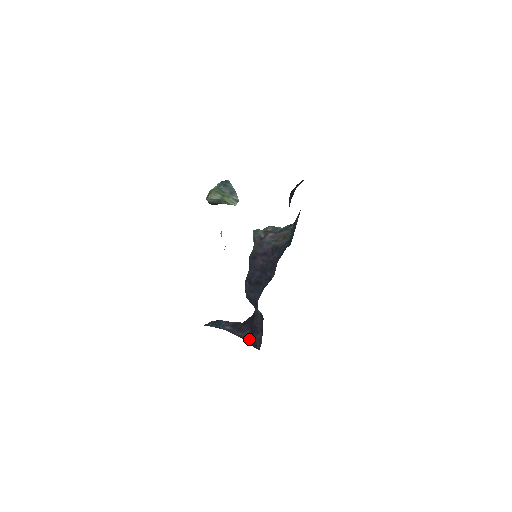
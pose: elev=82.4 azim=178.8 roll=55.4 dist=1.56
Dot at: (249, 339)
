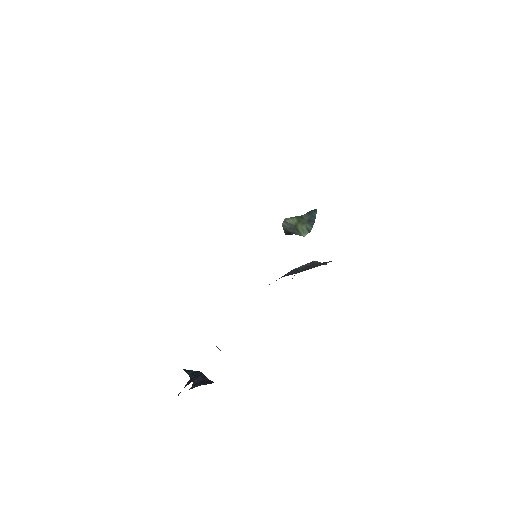
Dot at: occluded
